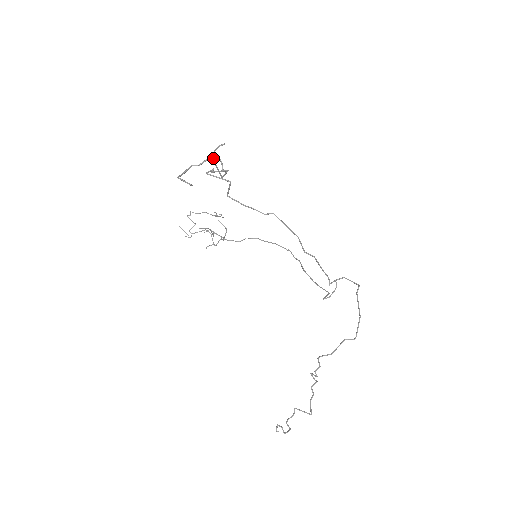
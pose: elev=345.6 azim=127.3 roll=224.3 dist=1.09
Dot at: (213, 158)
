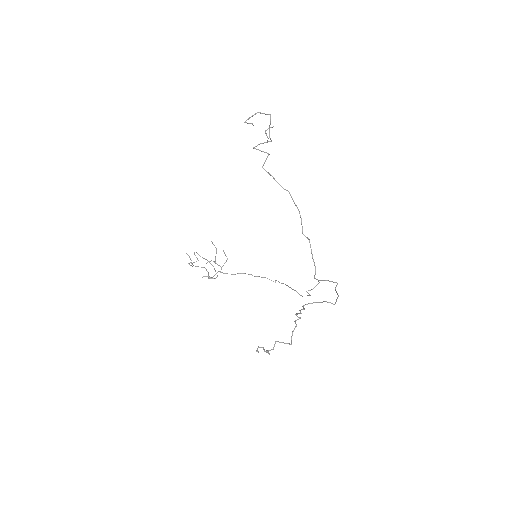
Dot at: occluded
